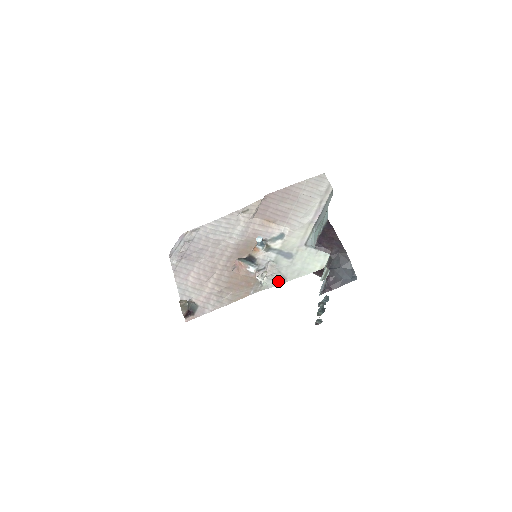
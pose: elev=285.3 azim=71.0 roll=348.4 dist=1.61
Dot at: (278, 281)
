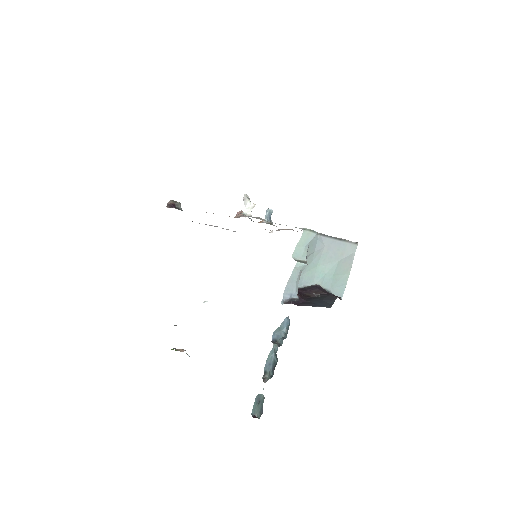
Dot at: occluded
